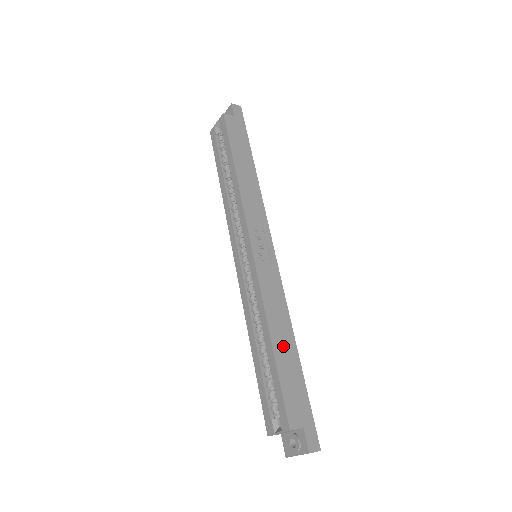
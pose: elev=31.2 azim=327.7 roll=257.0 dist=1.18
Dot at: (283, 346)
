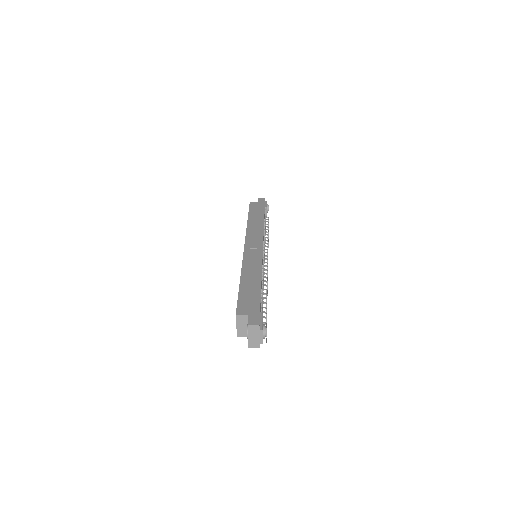
Dot at: (249, 282)
